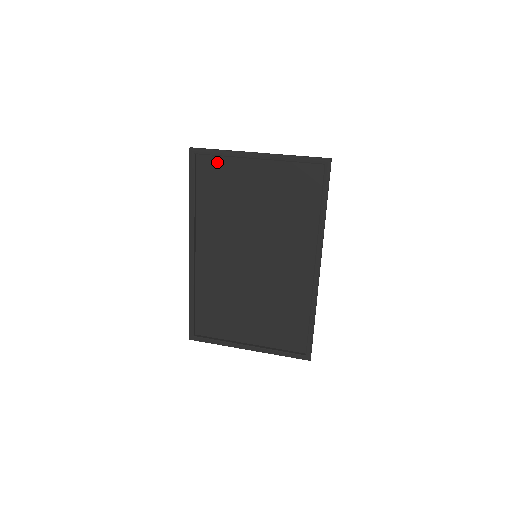
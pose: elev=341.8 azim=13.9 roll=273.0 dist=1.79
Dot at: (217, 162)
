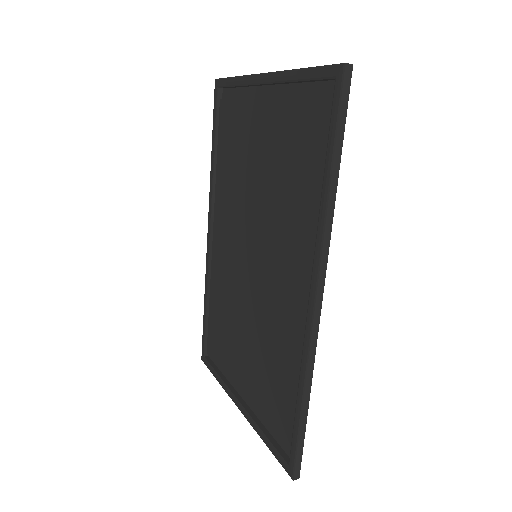
Dot at: (236, 98)
